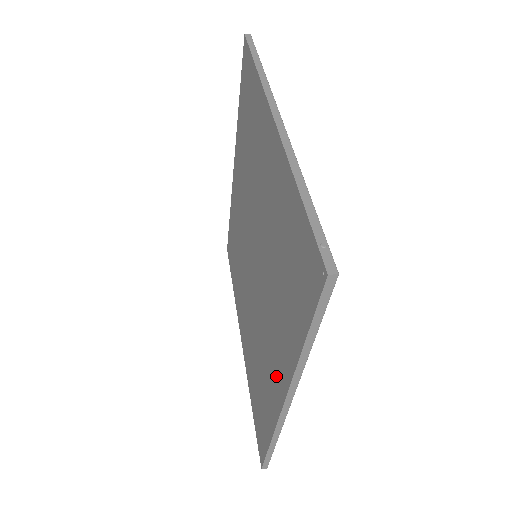
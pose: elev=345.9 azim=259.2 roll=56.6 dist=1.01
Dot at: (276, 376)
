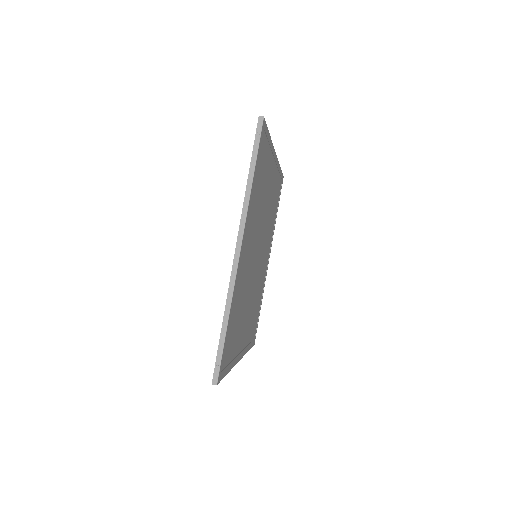
Dot at: occluded
